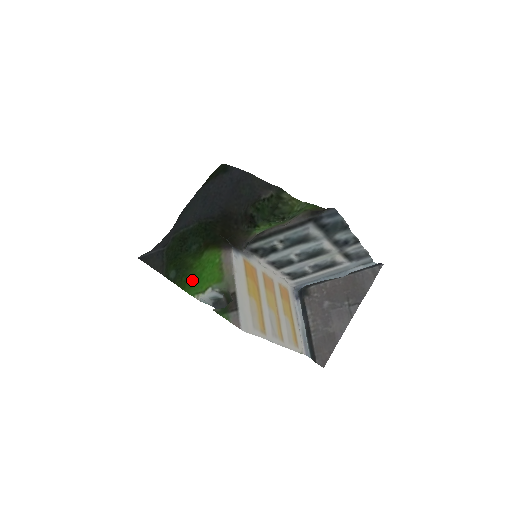
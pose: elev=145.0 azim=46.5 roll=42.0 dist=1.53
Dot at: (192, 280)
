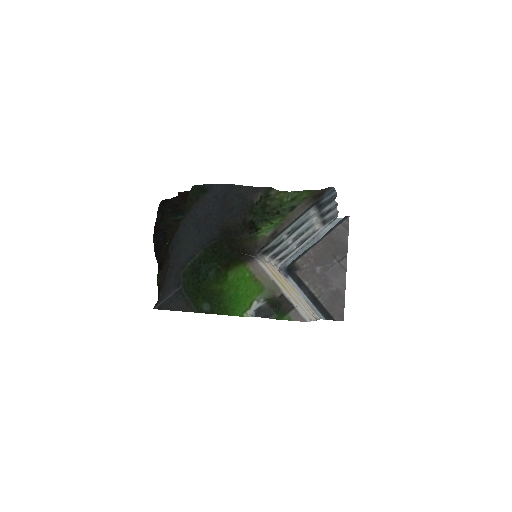
Dot at: (231, 303)
